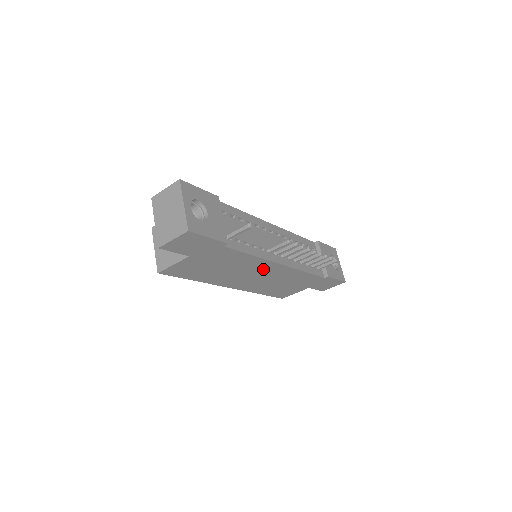
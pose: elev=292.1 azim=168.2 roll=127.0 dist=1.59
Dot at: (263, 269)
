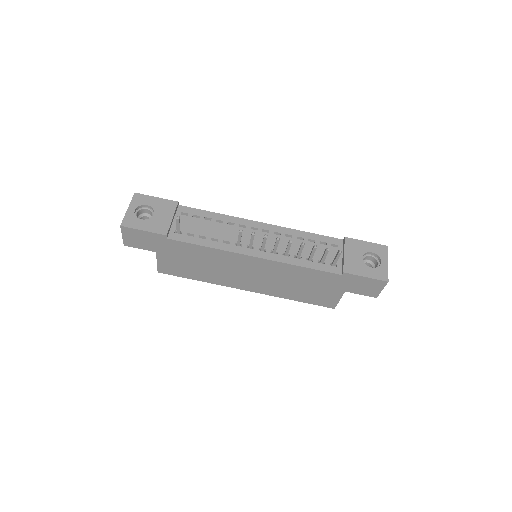
Dot at: (244, 264)
